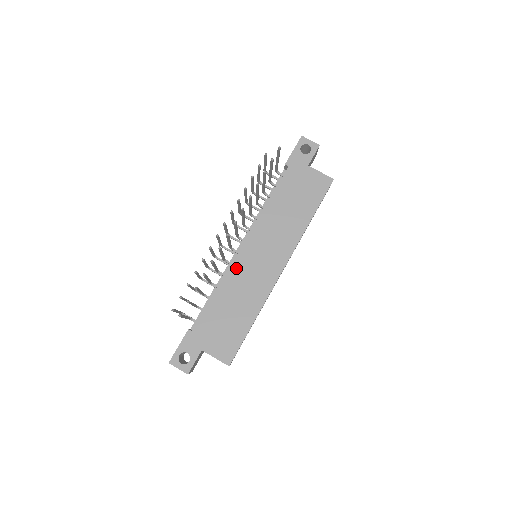
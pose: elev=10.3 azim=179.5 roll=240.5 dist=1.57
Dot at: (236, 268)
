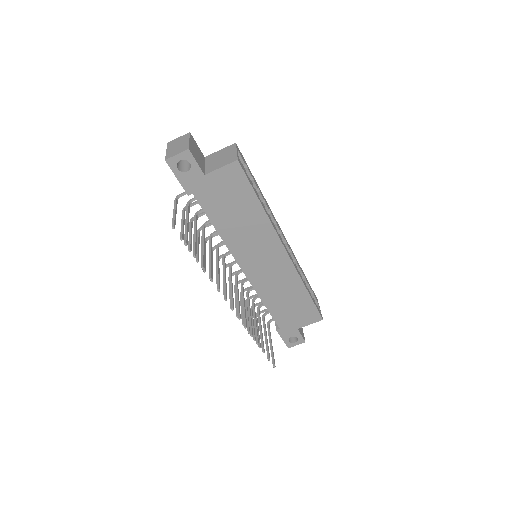
Dot at: (257, 283)
